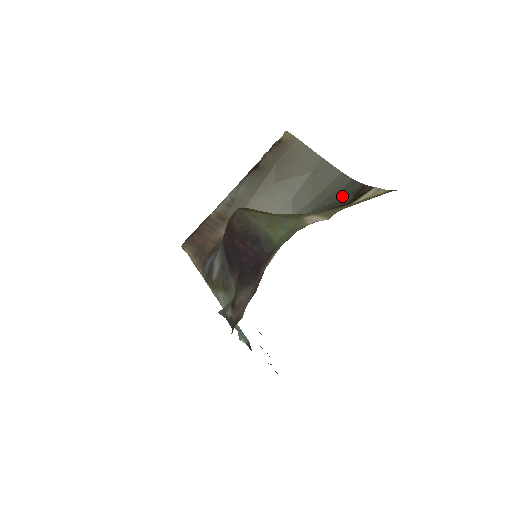
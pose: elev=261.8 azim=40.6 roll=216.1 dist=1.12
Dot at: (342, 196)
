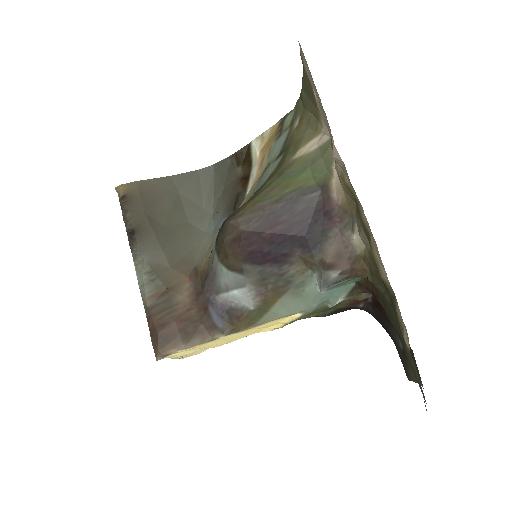
Dot at: (225, 179)
